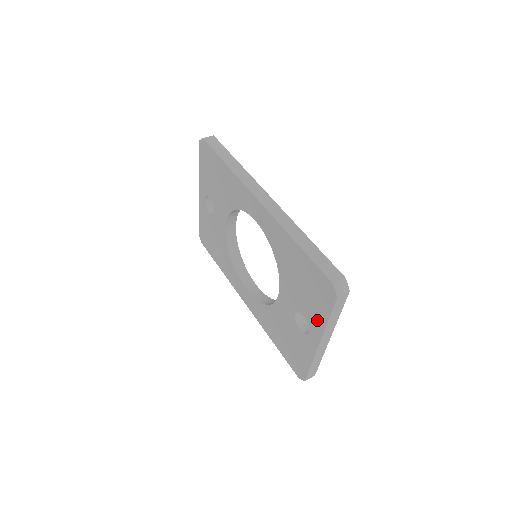
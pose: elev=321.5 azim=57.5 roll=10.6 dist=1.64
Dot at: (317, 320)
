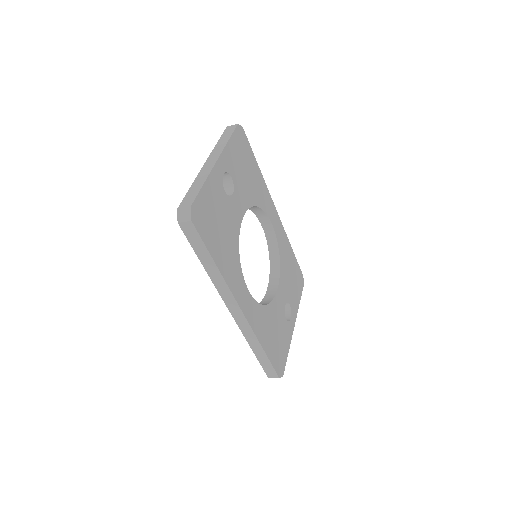
Dot at: occluded
